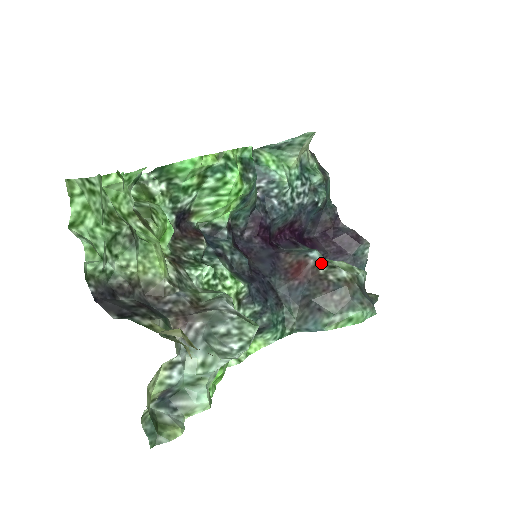
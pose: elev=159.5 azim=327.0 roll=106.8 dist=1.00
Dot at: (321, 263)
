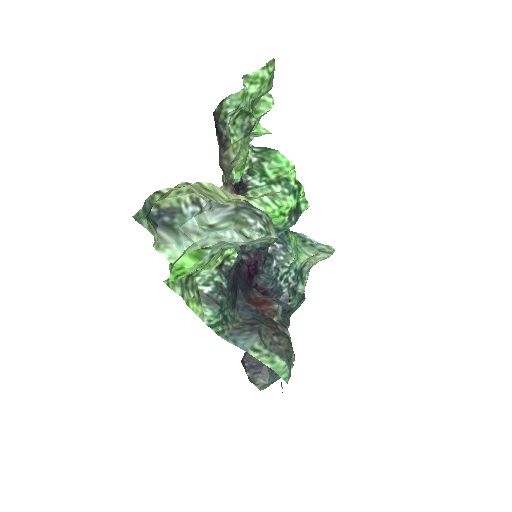
Dot at: (278, 316)
